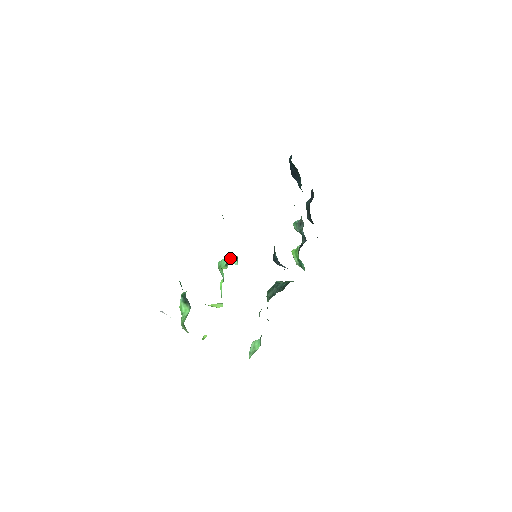
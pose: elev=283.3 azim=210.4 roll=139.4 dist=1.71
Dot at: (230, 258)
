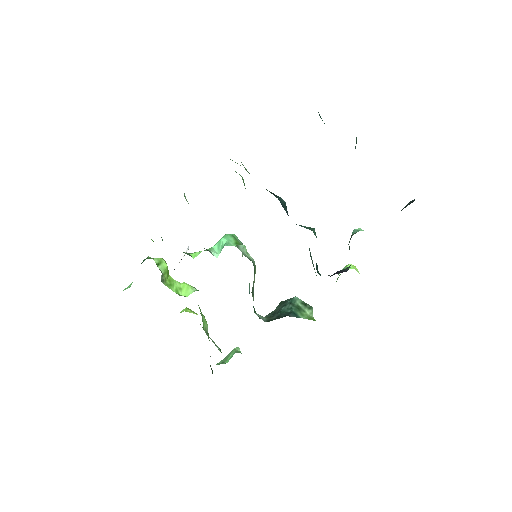
Dot at: (222, 241)
